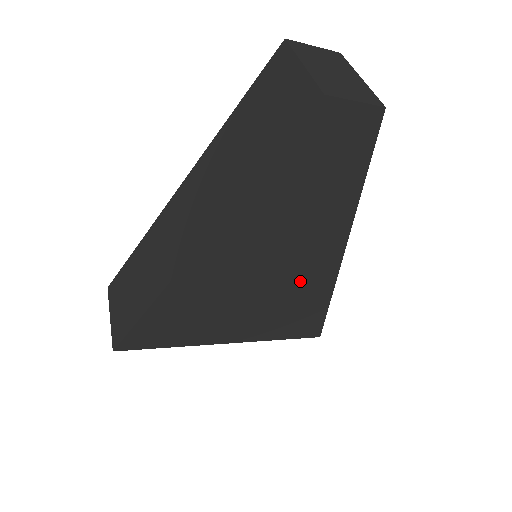
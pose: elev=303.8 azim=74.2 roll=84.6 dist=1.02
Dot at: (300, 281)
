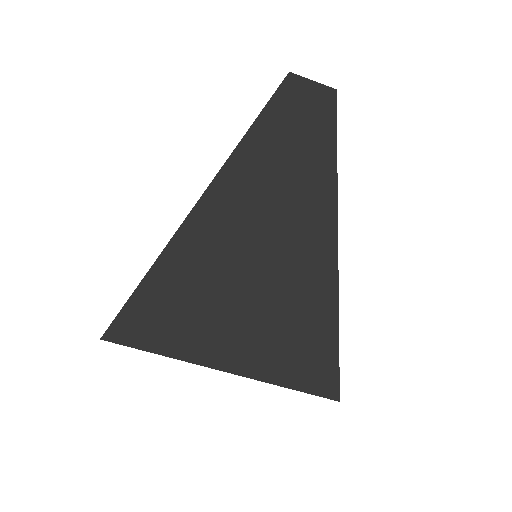
Dot at: (299, 277)
